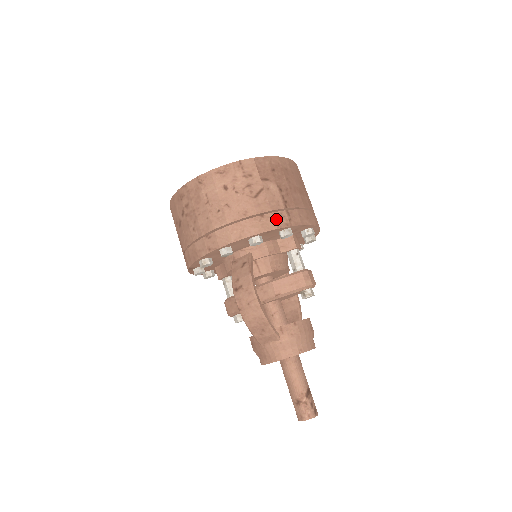
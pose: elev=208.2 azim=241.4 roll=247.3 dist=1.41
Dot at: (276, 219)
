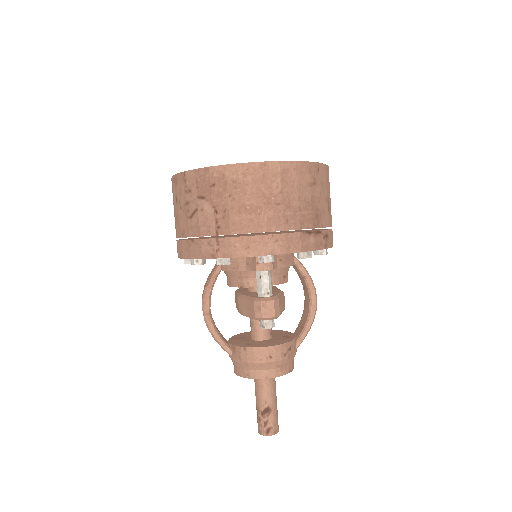
Dot at: (203, 247)
